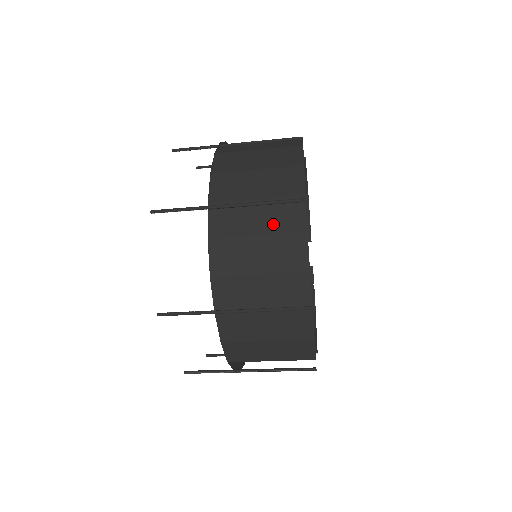
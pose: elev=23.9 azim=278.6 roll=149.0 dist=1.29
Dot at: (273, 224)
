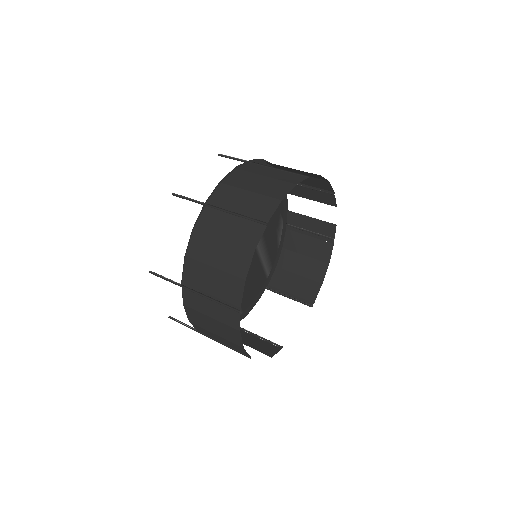
Dot at: (220, 316)
